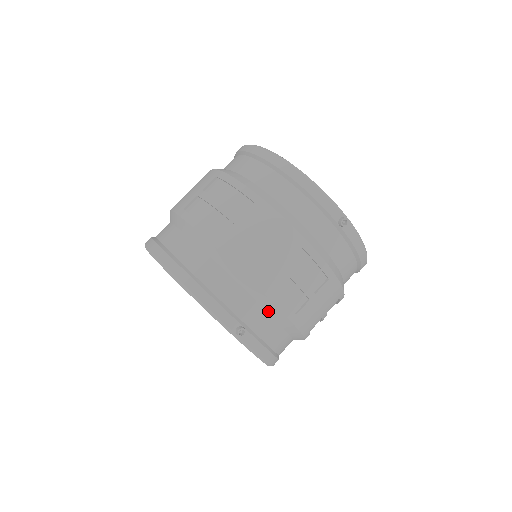
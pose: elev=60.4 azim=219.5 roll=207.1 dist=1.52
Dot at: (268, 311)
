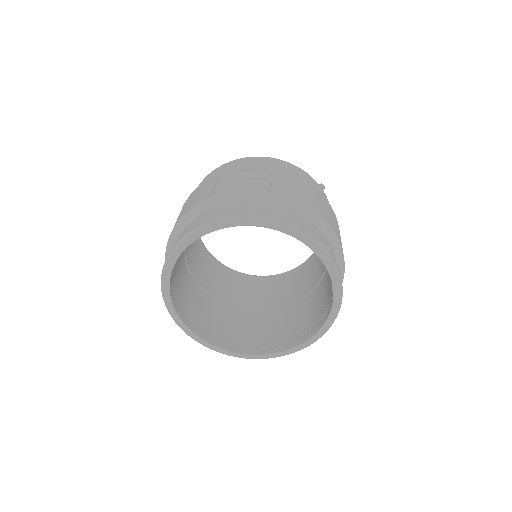
Dot at: (328, 239)
